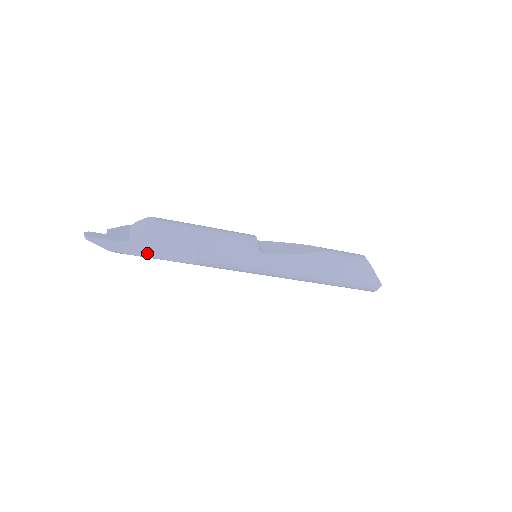
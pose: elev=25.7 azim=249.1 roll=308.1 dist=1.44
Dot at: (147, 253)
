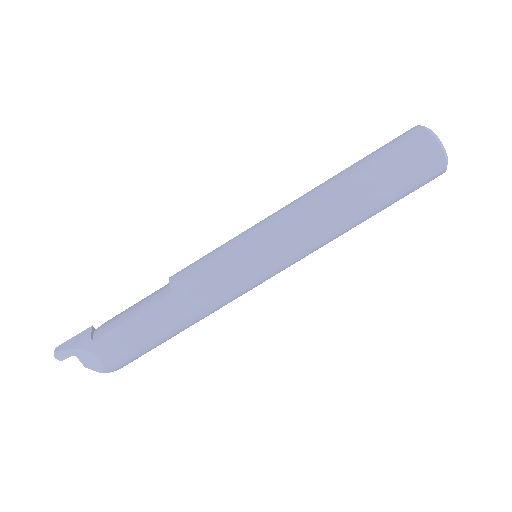
Dot at: (116, 323)
